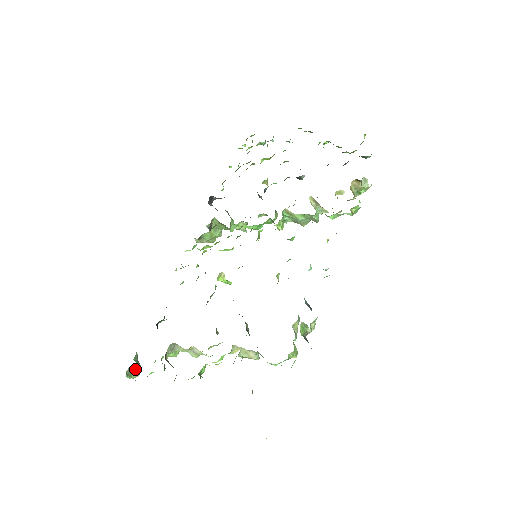
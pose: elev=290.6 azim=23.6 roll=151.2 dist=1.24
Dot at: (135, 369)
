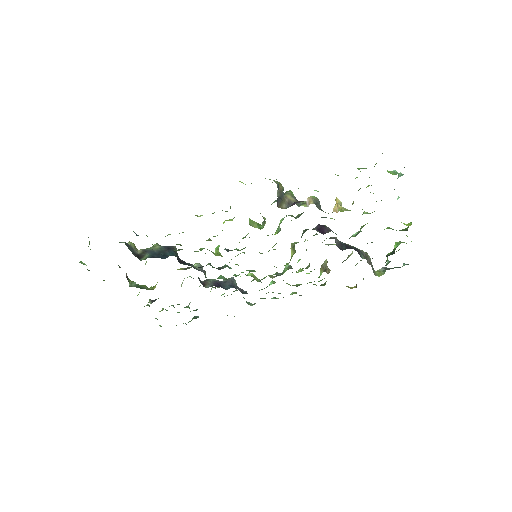
Dot at: occluded
